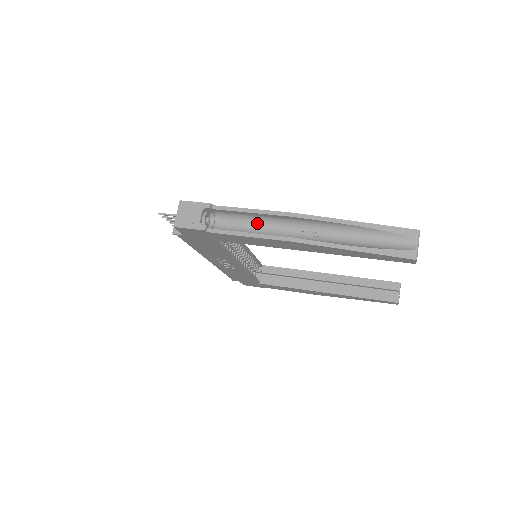
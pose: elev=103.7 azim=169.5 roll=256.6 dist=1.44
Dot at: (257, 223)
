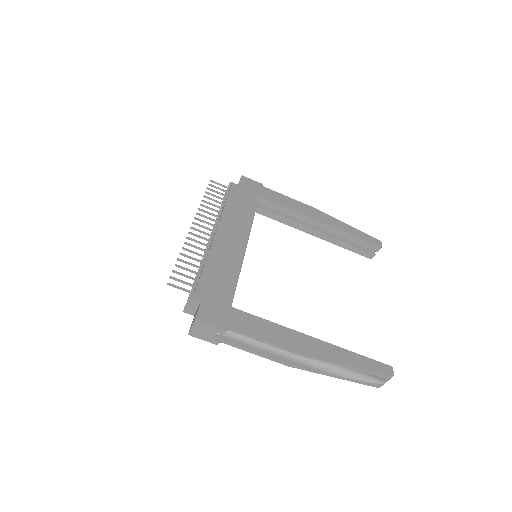
Dot at: occluded
